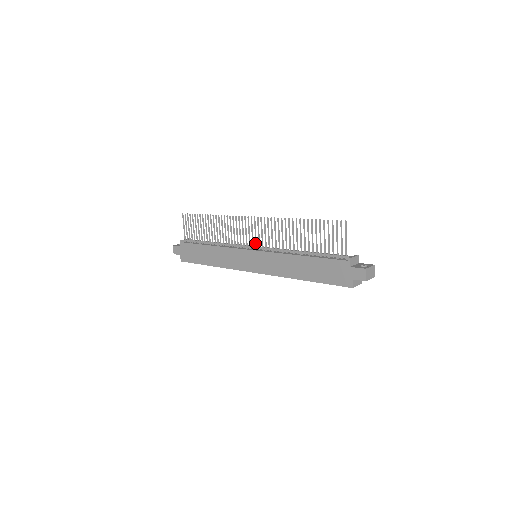
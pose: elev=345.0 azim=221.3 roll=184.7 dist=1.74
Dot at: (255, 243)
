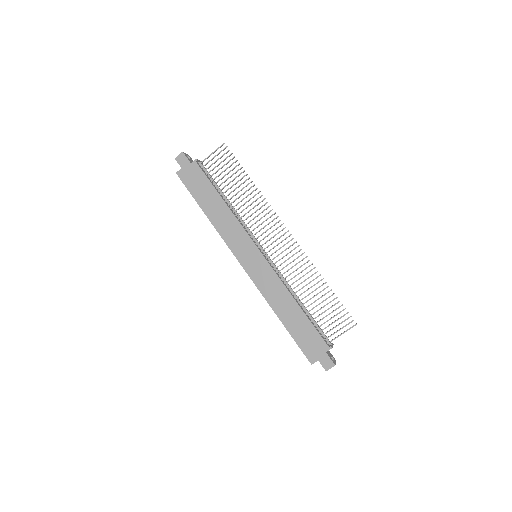
Dot at: (269, 250)
